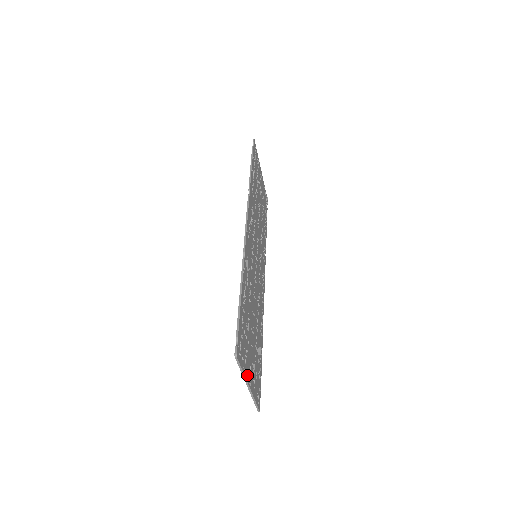
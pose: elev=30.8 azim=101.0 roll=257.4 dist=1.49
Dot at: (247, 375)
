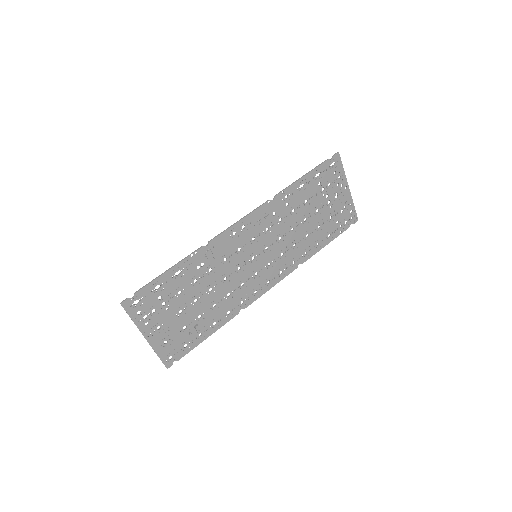
Dot at: (145, 328)
